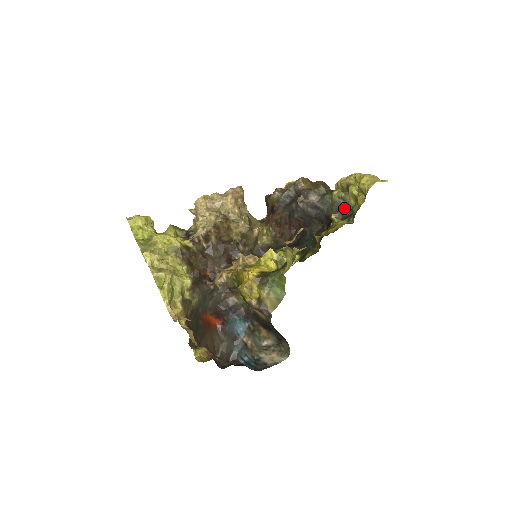
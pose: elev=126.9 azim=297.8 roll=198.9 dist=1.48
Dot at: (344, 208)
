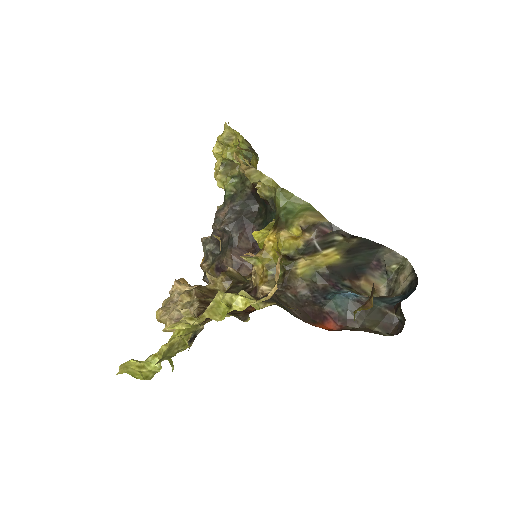
Dot at: (243, 177)
